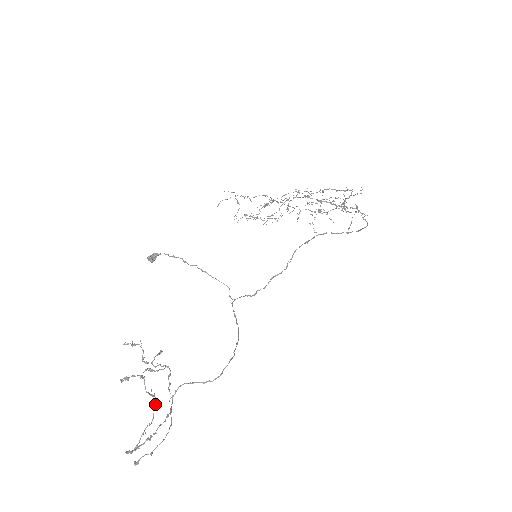
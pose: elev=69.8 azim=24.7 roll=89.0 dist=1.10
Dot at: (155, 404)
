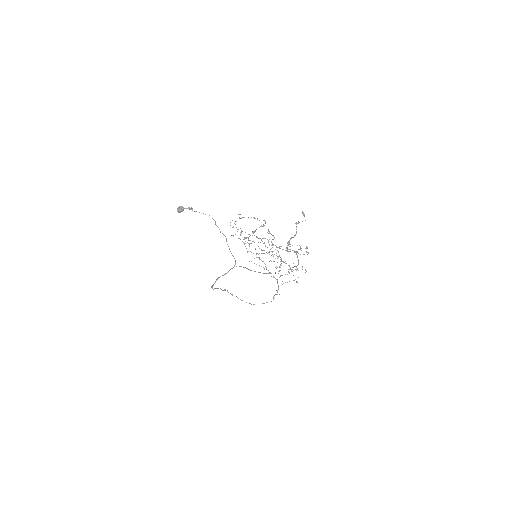
Dot at: occluded
